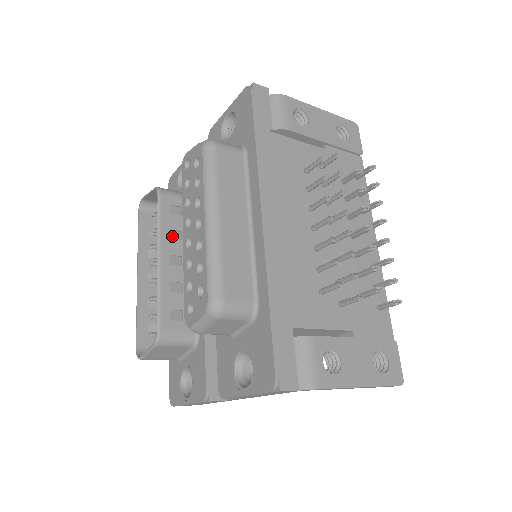
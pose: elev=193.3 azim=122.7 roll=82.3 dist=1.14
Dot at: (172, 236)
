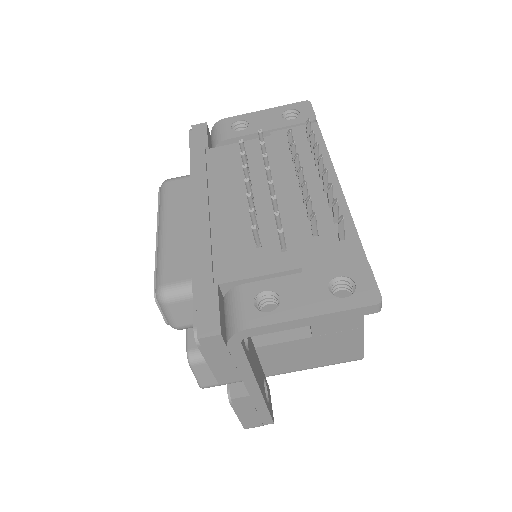
Dot at: occluded
